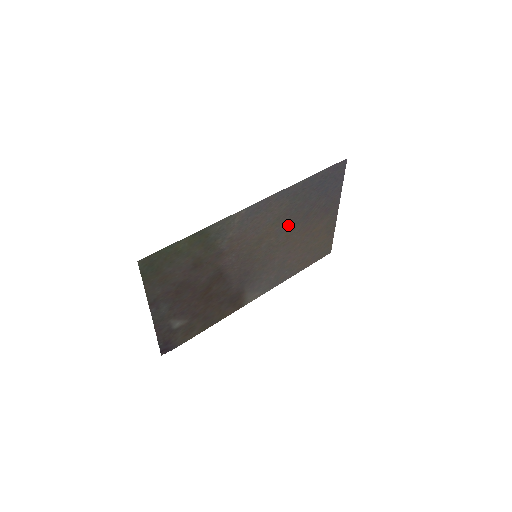
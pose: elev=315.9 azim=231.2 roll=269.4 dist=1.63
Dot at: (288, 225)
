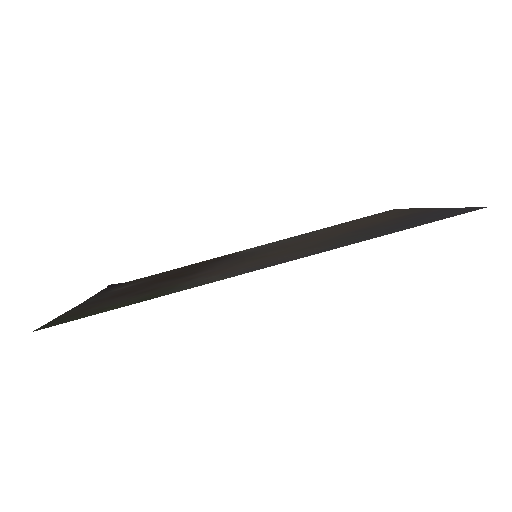
Dot at: (323, 240)
